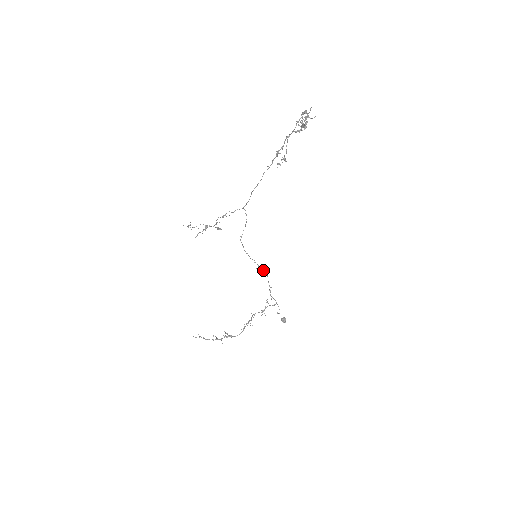
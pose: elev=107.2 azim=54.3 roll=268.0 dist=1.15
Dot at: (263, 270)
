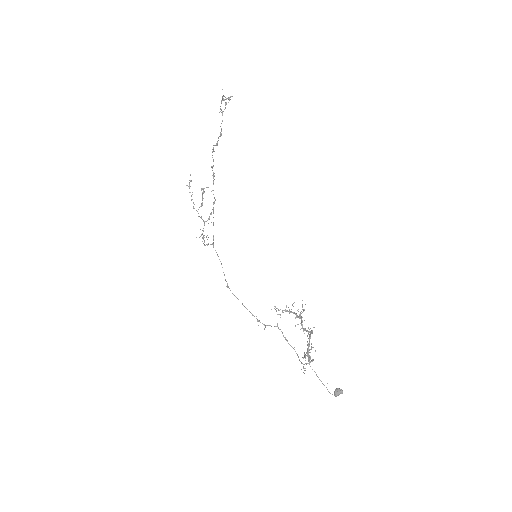
Dot at: (271, 326)
